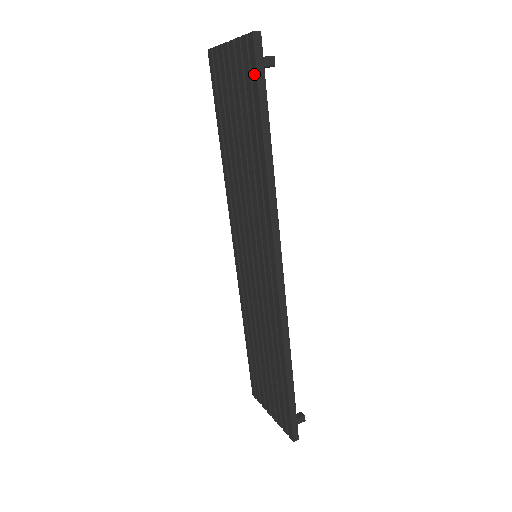
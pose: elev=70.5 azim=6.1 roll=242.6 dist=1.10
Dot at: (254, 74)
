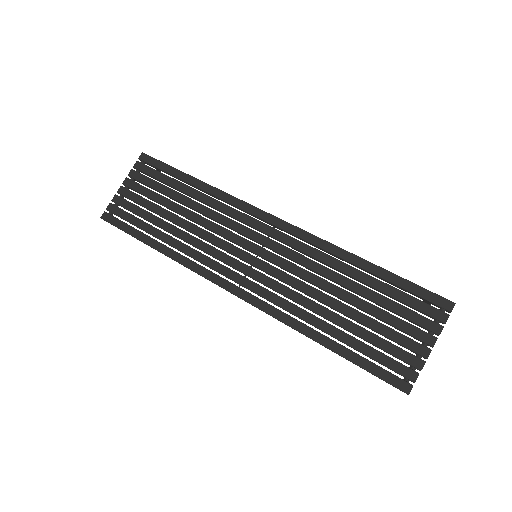
Dot at: (158, 164)
